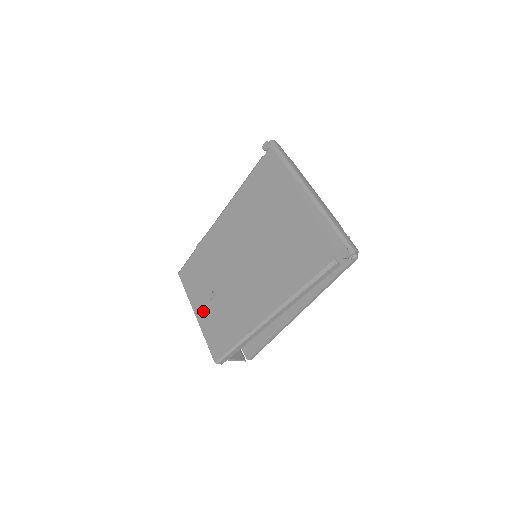
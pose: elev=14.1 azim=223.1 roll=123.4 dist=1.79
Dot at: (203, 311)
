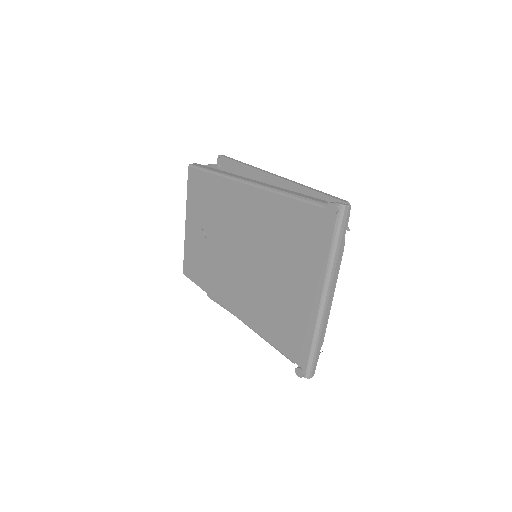
Dot at: (192, 232)
